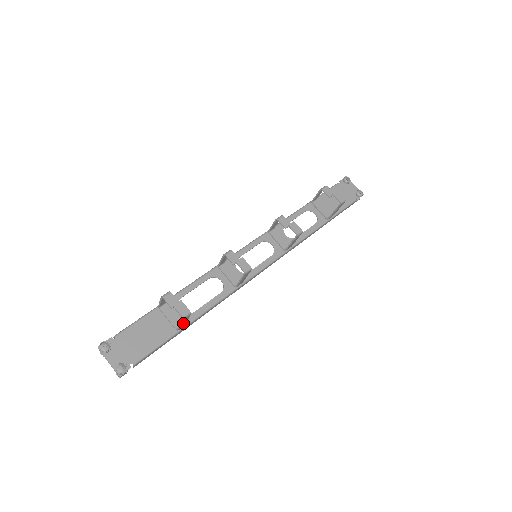
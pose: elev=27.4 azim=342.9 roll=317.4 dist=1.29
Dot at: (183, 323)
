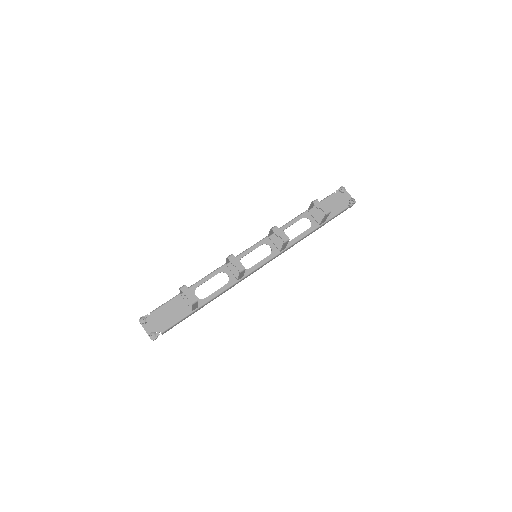
Dot at: (195, 307)
